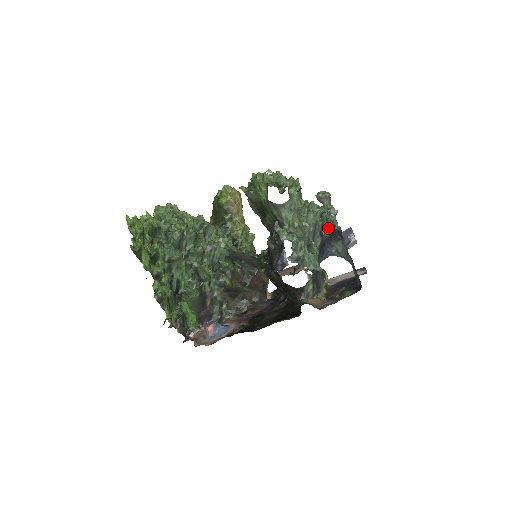
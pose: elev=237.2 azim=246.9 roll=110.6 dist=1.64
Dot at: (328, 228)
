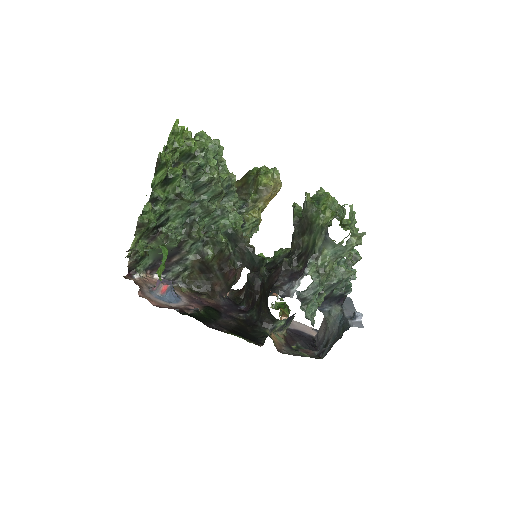
Dot at: (342, 289)
